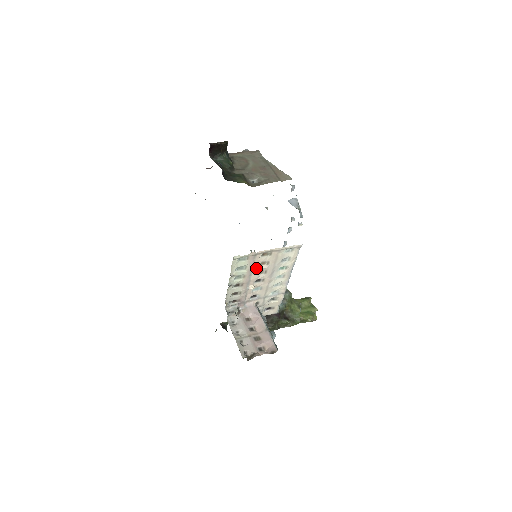
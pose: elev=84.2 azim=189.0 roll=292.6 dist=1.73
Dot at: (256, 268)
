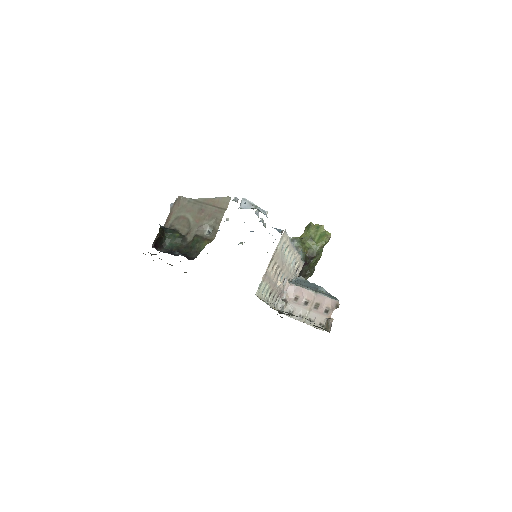
Dot at: (272, 275)
